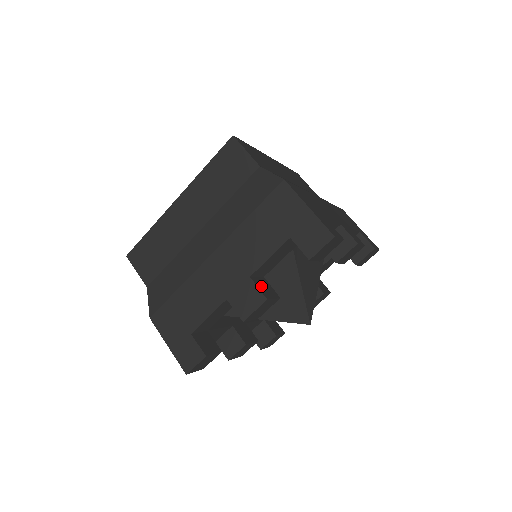
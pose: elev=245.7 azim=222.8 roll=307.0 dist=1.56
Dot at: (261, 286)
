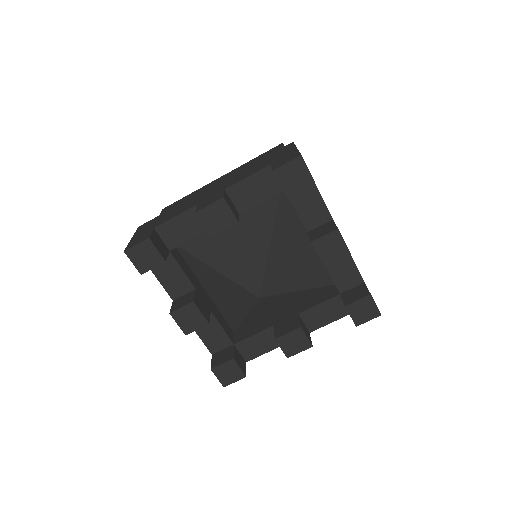
Dot at: (228, 200)
